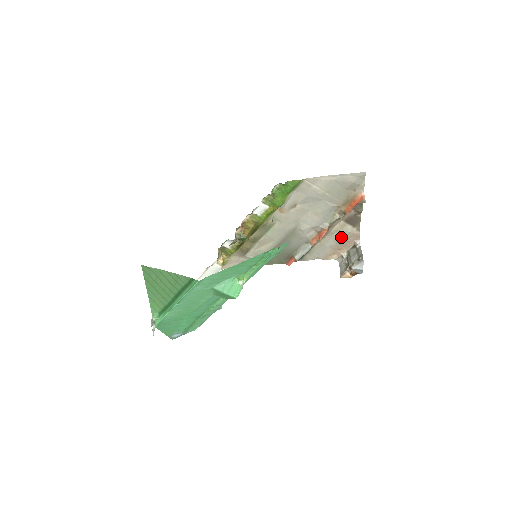
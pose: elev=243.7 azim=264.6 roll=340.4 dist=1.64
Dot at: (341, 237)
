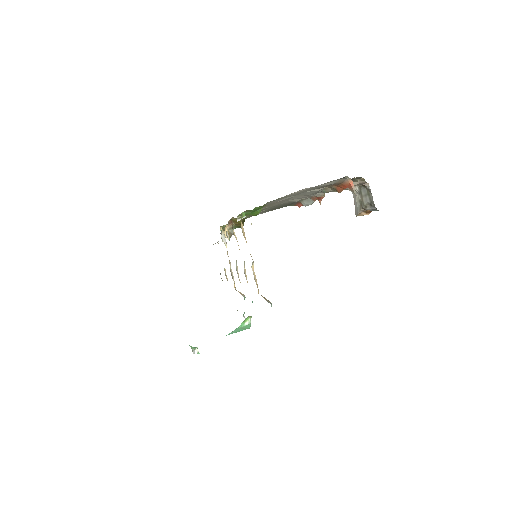
Dot at: occluded
